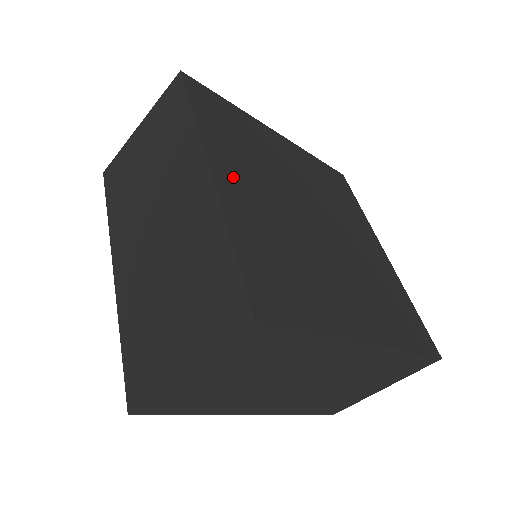
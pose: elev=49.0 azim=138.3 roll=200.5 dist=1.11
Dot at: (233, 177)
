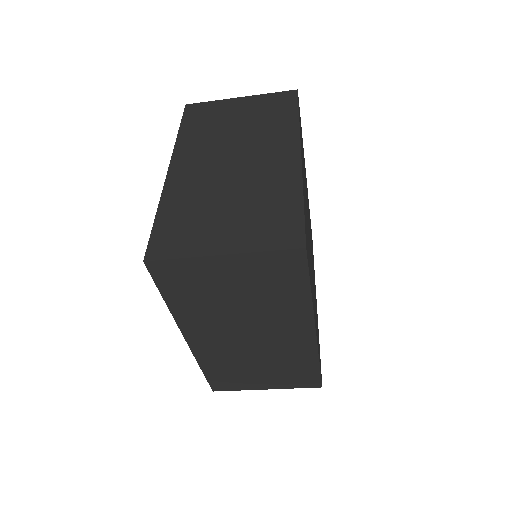
Dot at: occluded
